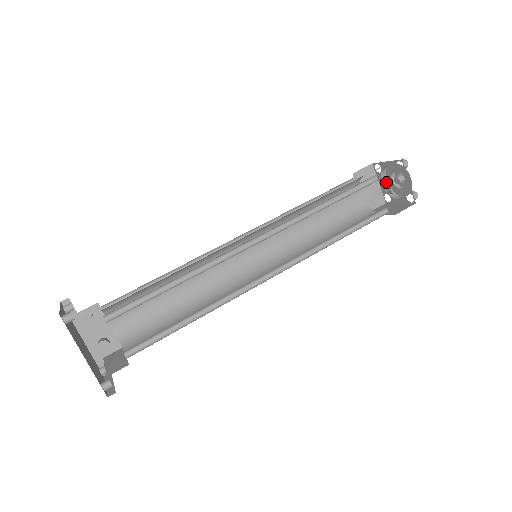
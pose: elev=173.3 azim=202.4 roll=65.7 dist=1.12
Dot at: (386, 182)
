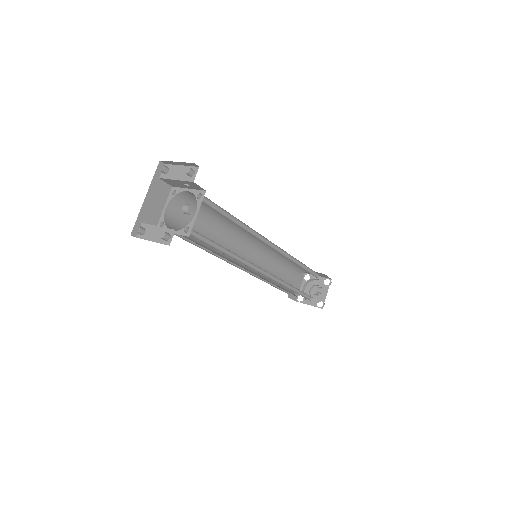
Dot at: (304, 289)
